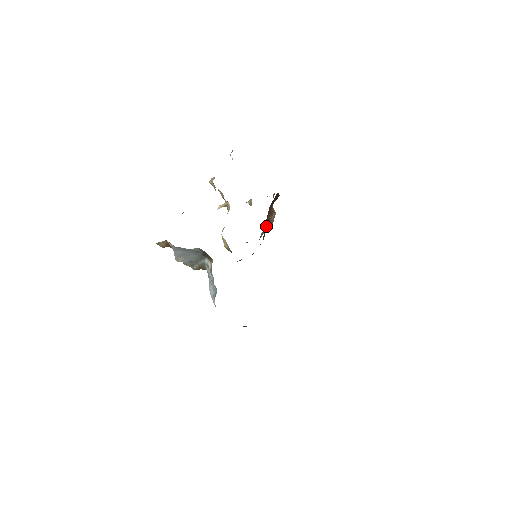
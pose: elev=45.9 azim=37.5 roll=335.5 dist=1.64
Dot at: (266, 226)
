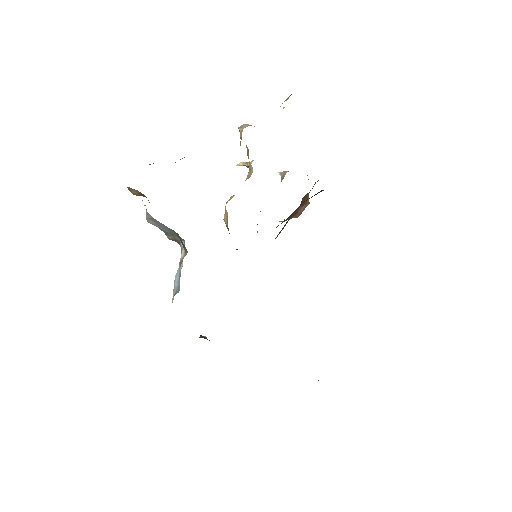
Dot at: (288, 218)
